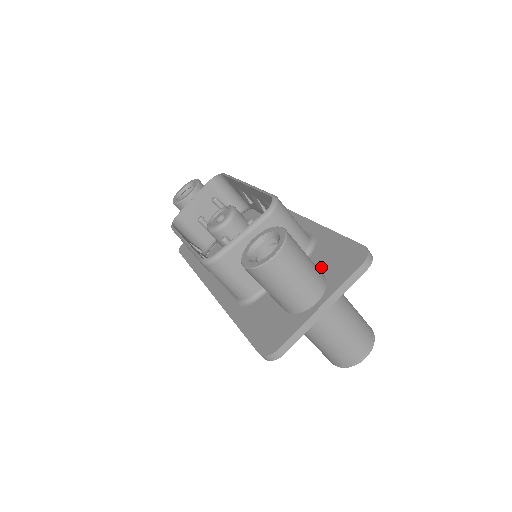
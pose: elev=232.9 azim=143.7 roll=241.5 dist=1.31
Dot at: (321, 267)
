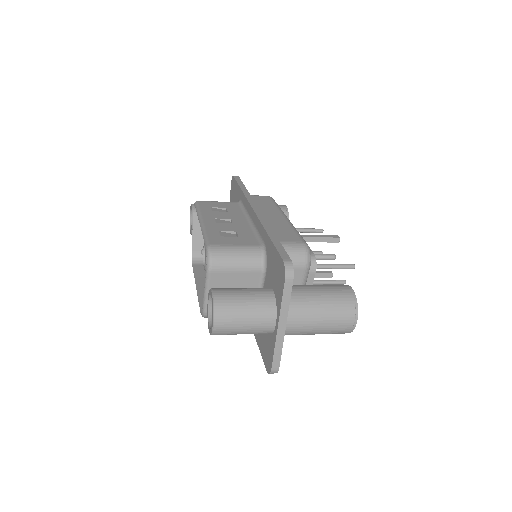
Dot at: (272, 283)
